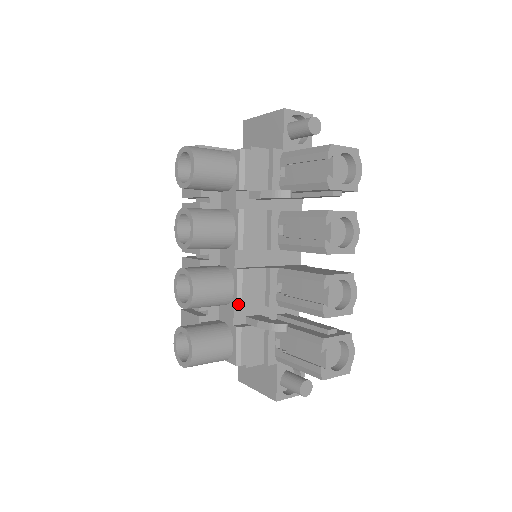
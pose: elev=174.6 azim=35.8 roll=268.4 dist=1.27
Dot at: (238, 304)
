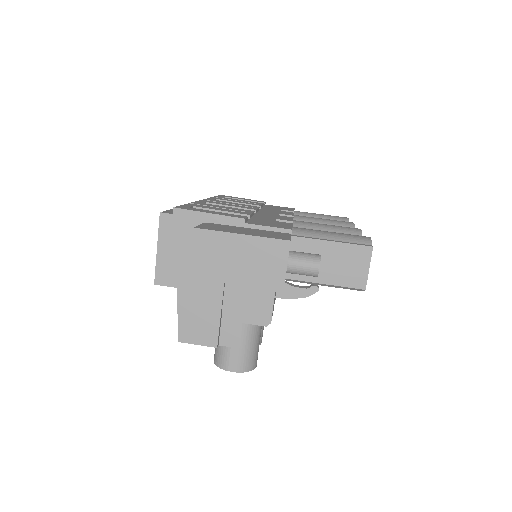
Dot at: occluded
